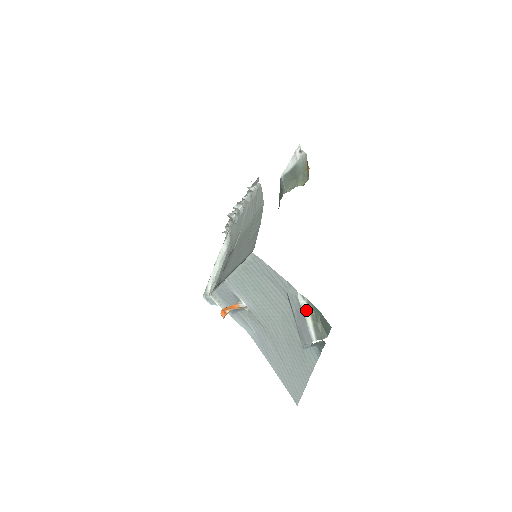
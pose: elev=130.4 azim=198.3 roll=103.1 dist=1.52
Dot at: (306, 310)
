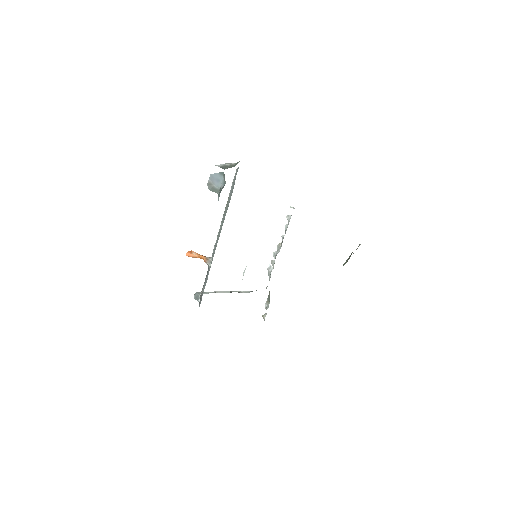
Dot at: (232, 163)
